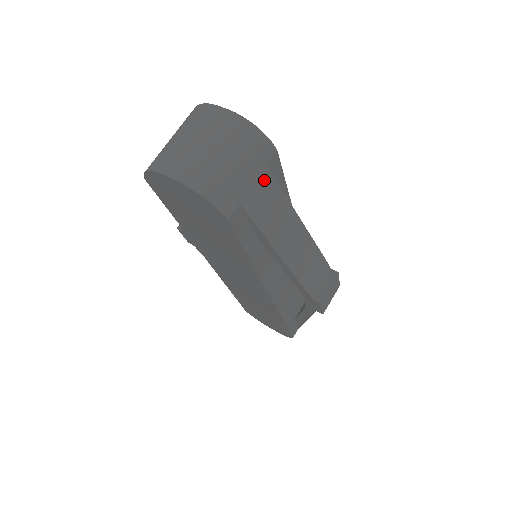
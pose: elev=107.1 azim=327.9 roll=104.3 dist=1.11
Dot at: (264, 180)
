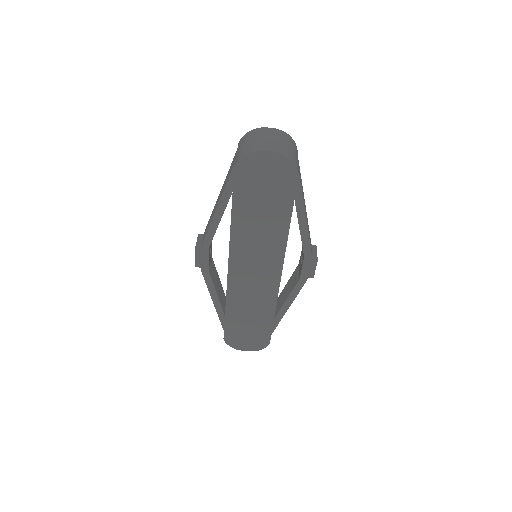
Dot at: (298, 163)
